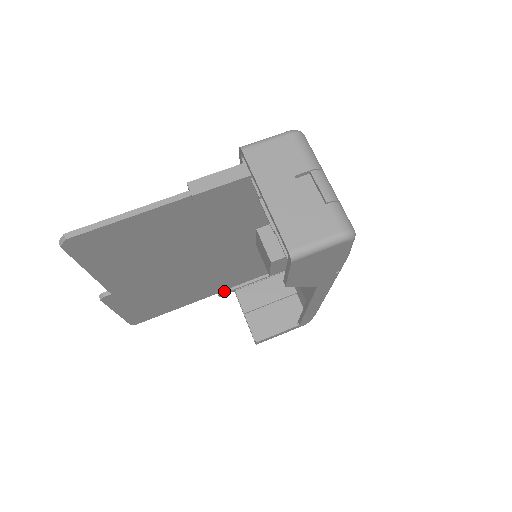
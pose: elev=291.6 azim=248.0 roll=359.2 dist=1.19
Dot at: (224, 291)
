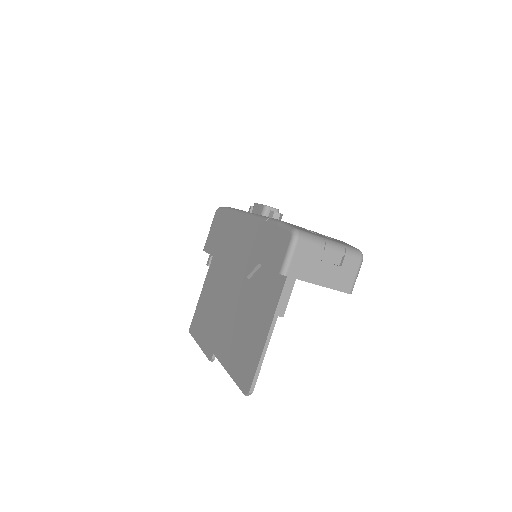
Dot at: occluded
